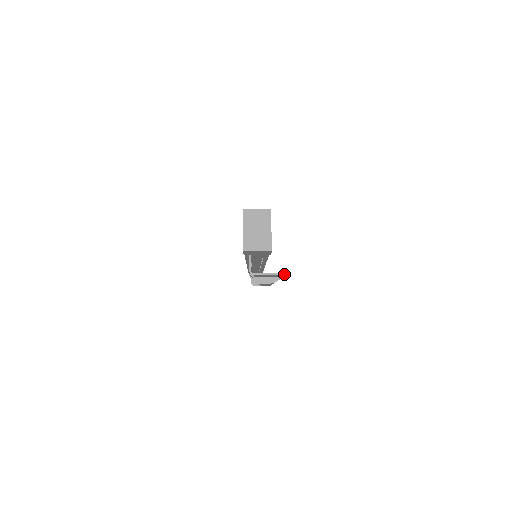
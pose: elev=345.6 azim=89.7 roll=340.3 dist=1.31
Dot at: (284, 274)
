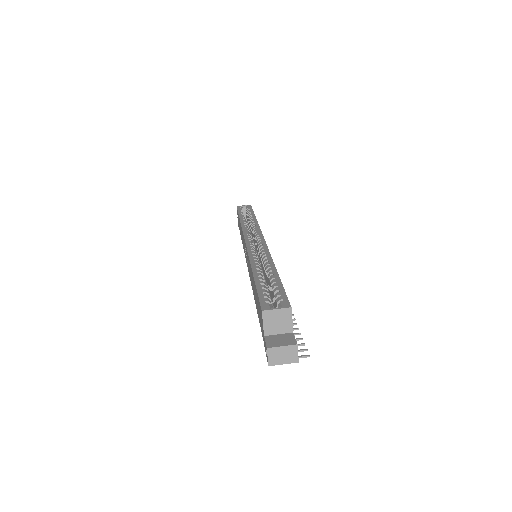
Dot at: occluded
